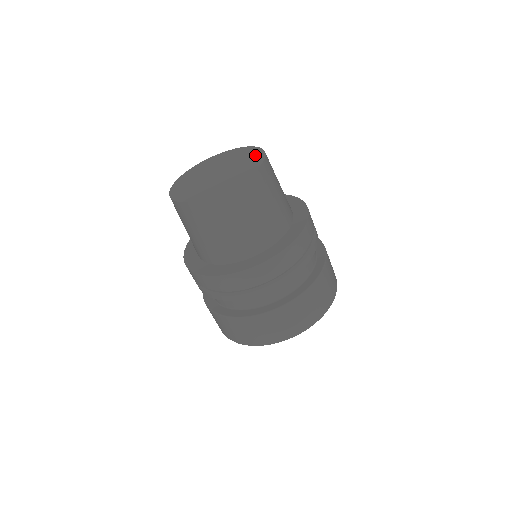
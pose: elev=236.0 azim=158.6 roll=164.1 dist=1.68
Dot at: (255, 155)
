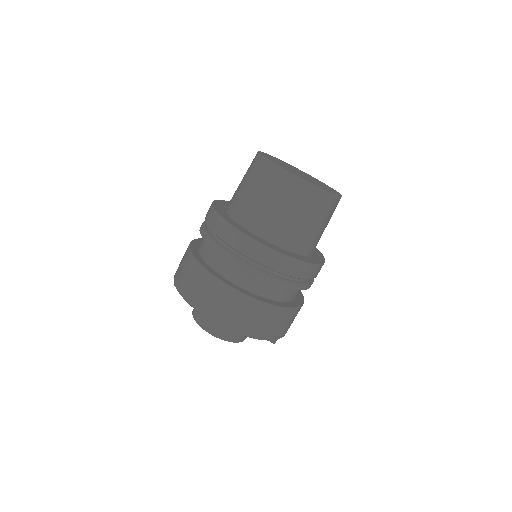
Dot at: occluded
